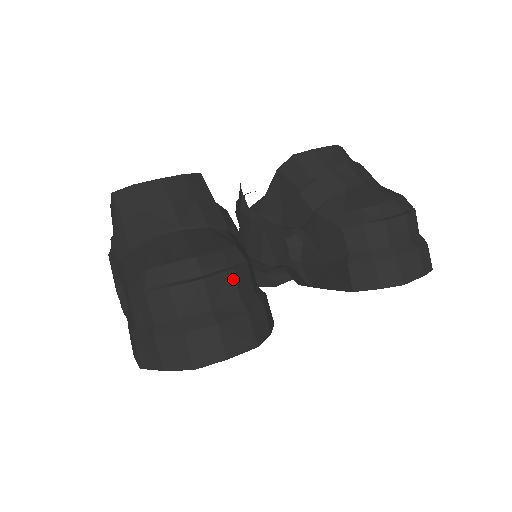
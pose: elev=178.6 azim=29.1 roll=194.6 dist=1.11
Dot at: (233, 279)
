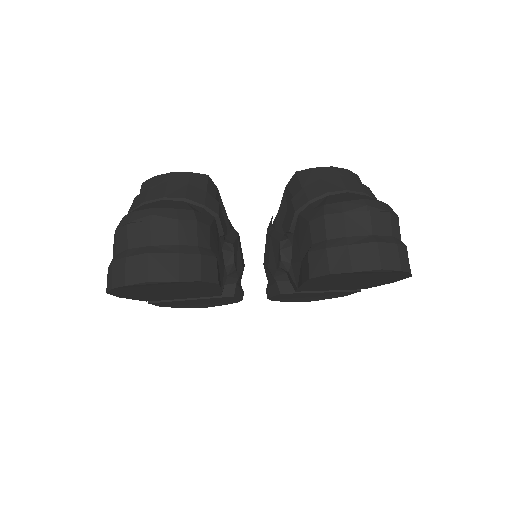
Dot at: (176, 227)
